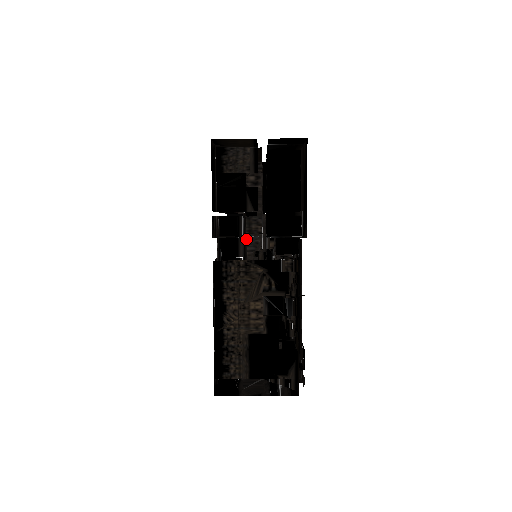
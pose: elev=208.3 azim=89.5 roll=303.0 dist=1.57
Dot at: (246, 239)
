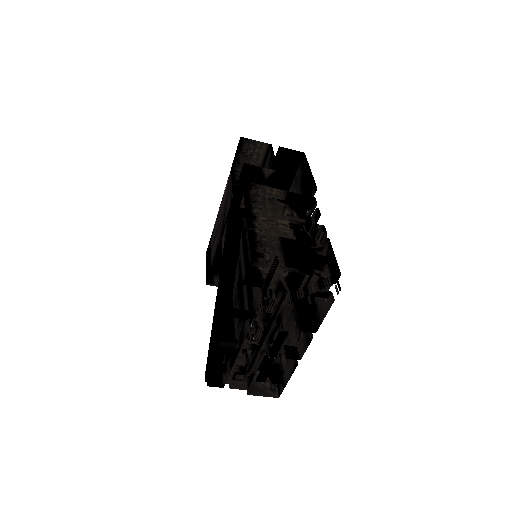
Dot at: occluded
